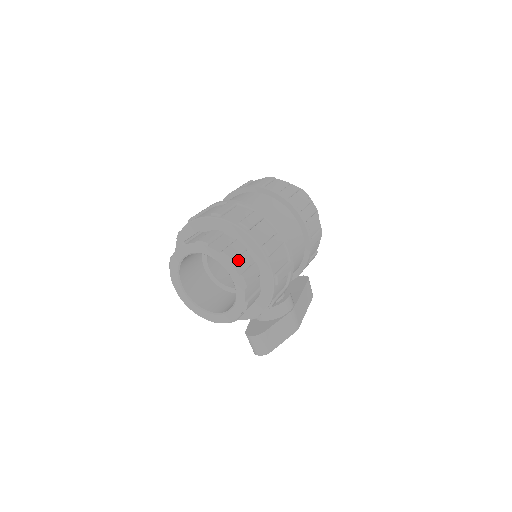
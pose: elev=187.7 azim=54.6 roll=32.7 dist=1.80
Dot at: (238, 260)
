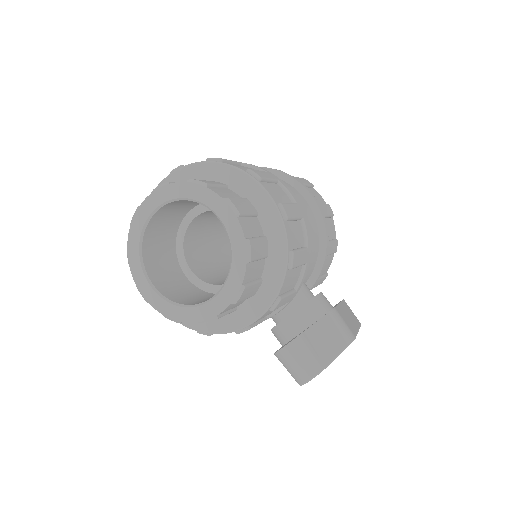
Dot at: (216, 189)
